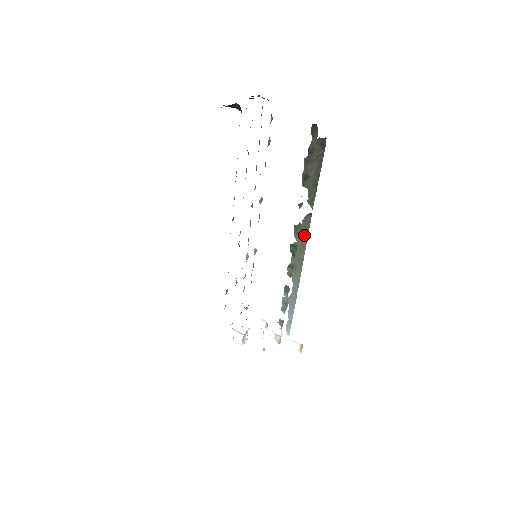
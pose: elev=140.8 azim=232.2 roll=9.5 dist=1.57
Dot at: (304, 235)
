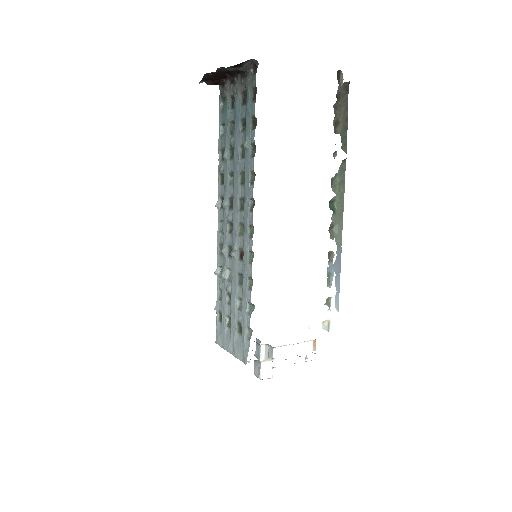
Dot at: (341, 185)
